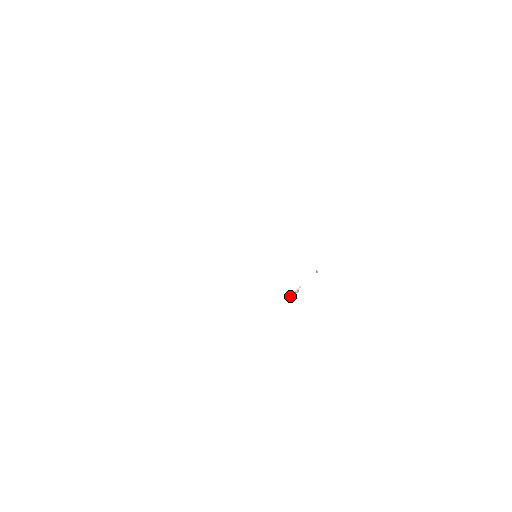
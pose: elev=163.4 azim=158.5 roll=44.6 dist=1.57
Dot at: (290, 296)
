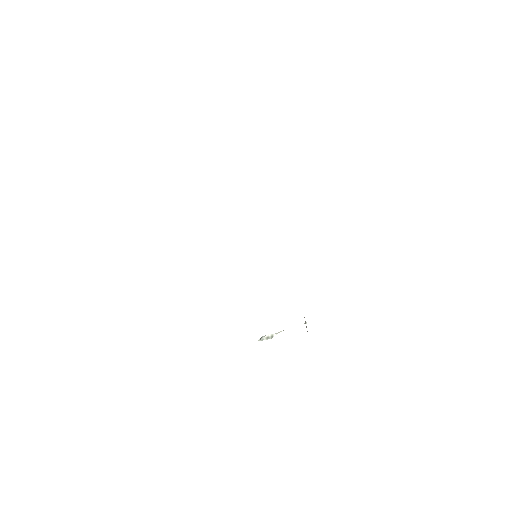
Dot at: (259, 340)
